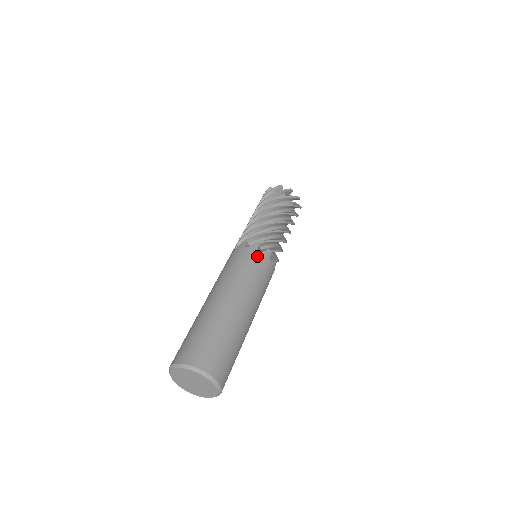
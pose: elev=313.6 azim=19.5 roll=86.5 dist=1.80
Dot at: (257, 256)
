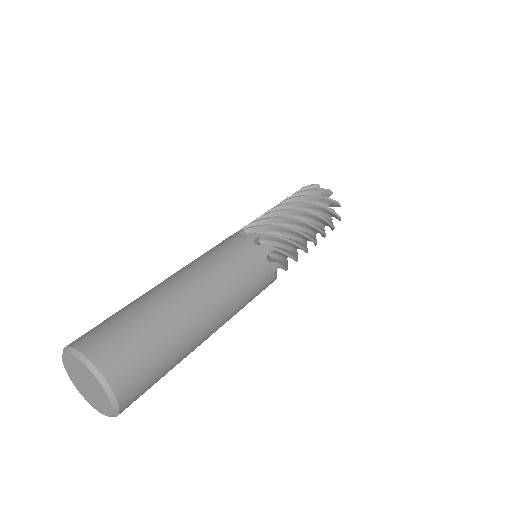
Dot at: (248, 247)
